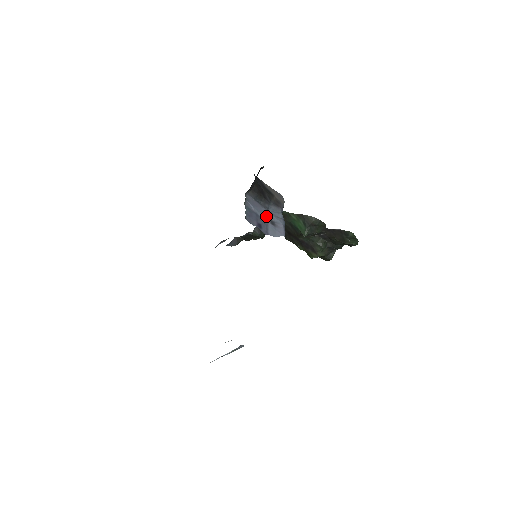
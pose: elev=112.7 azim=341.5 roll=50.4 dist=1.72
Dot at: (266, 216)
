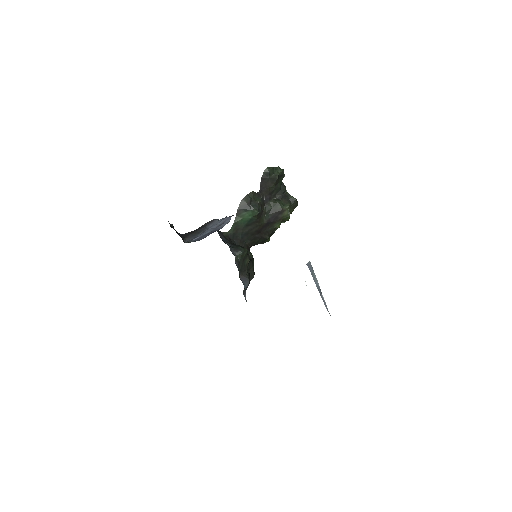
Dot at: (211, 230)
